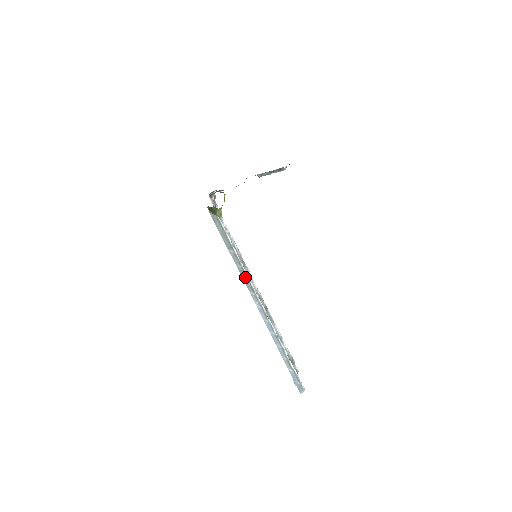
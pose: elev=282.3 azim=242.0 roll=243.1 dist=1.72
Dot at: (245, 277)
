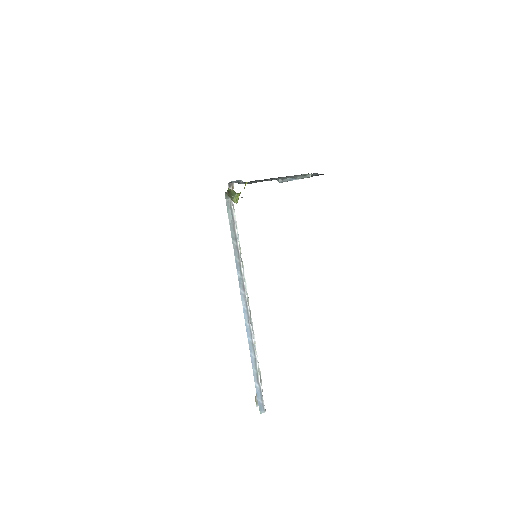
Dot at: (240, 273)
